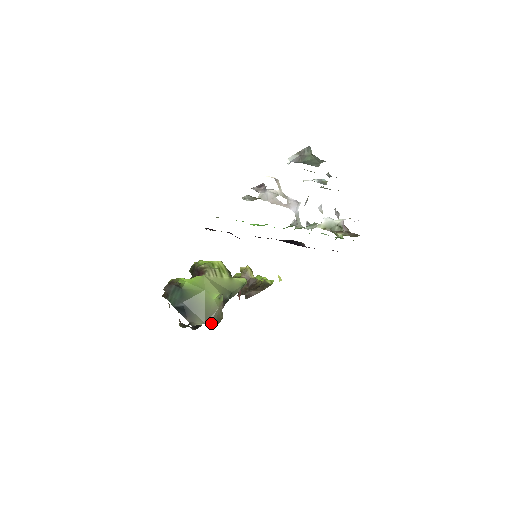
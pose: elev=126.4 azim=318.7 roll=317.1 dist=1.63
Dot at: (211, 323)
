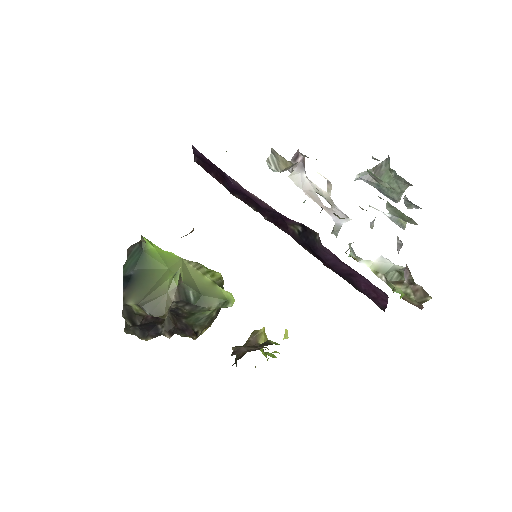
Dot at: (145, 307)
